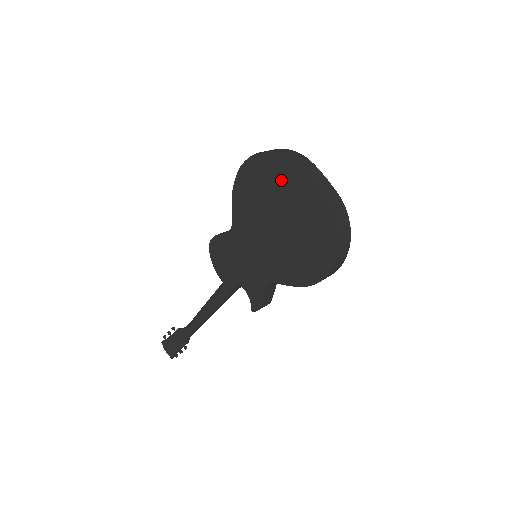
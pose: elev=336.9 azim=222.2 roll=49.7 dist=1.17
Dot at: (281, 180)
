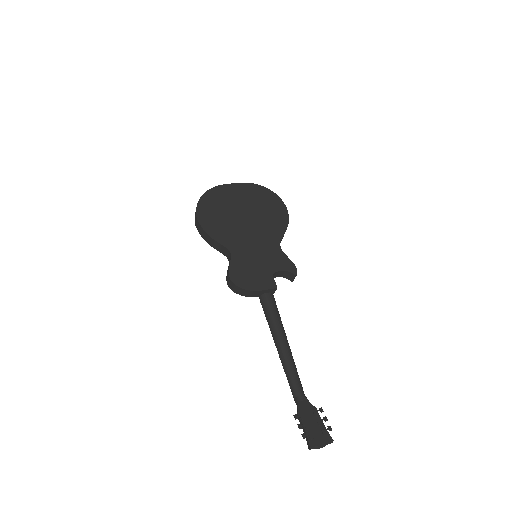
Dot at: (221, 199)
